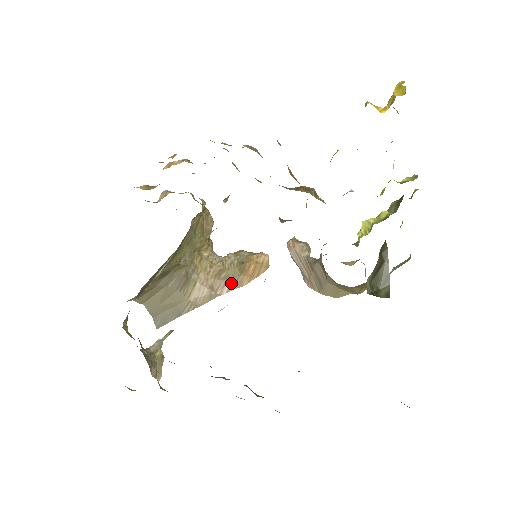
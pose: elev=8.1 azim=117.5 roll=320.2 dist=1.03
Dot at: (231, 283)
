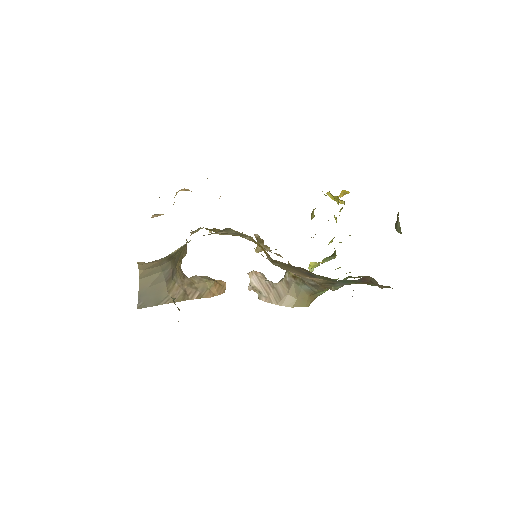
Dot at: (200, 293)
